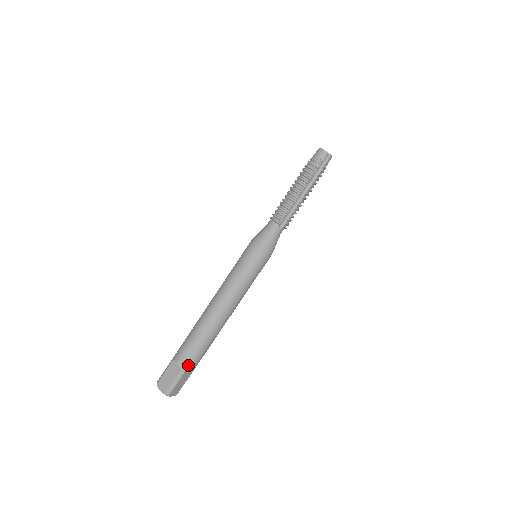
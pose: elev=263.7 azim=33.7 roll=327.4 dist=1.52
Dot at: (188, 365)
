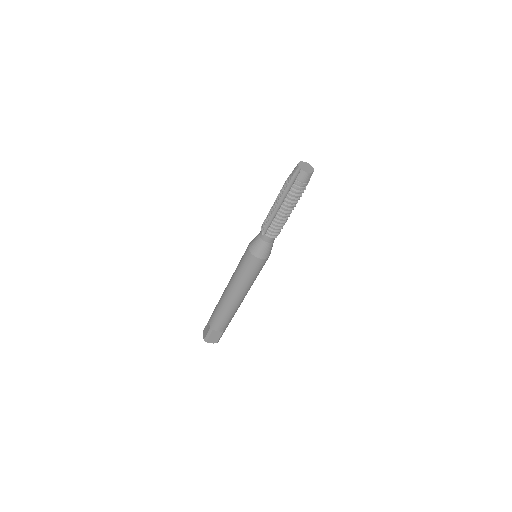
Dot at: occluded
